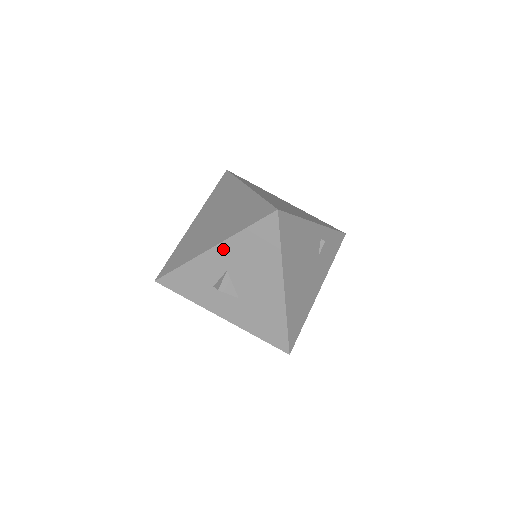
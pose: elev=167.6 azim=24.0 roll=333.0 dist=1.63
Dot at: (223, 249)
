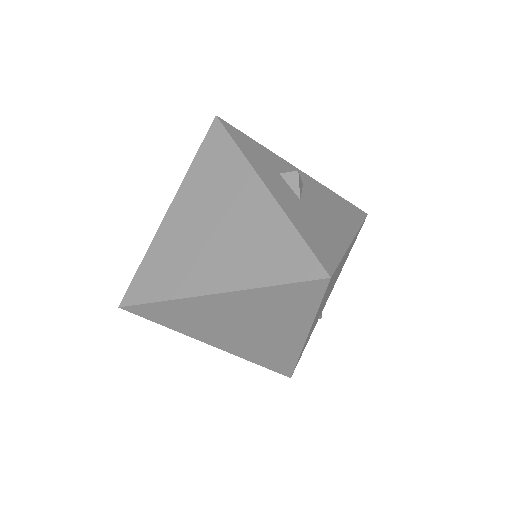
Dot at: (310, 179)
